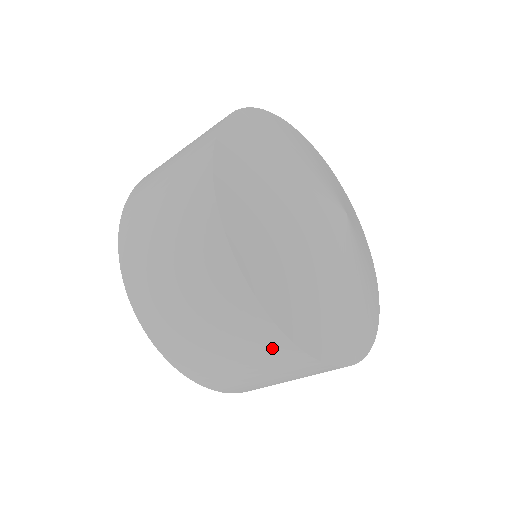
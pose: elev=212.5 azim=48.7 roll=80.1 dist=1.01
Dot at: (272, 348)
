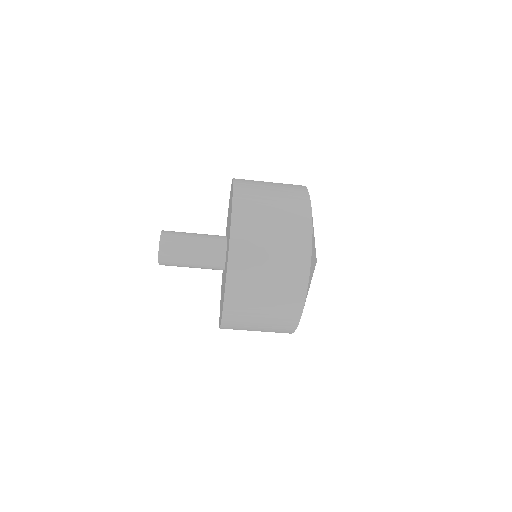
Dot at: (295, 284)
